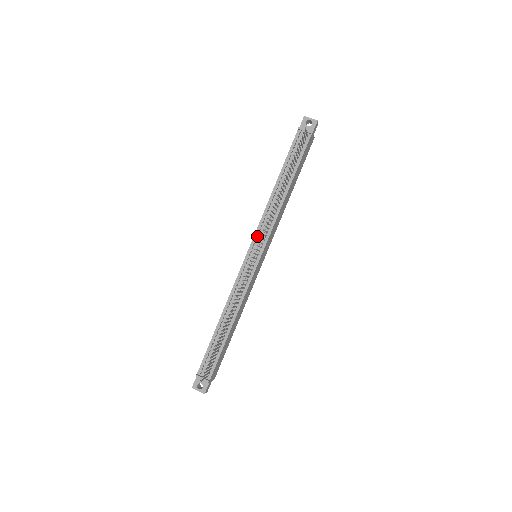
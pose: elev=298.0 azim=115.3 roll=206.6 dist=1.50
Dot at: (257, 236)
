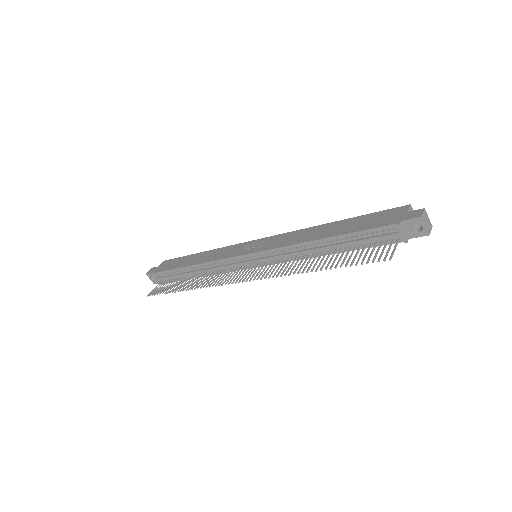
Dot at: (267, 250)
